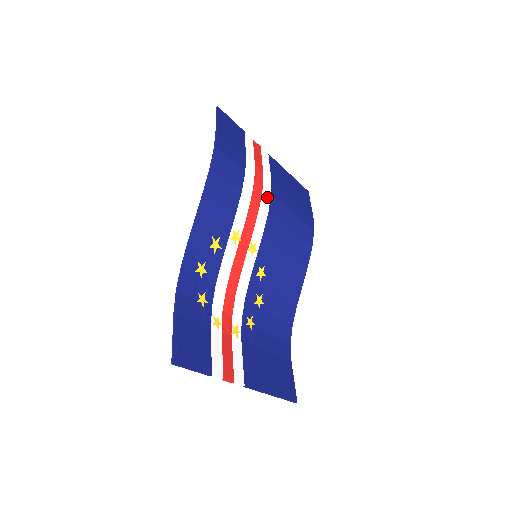
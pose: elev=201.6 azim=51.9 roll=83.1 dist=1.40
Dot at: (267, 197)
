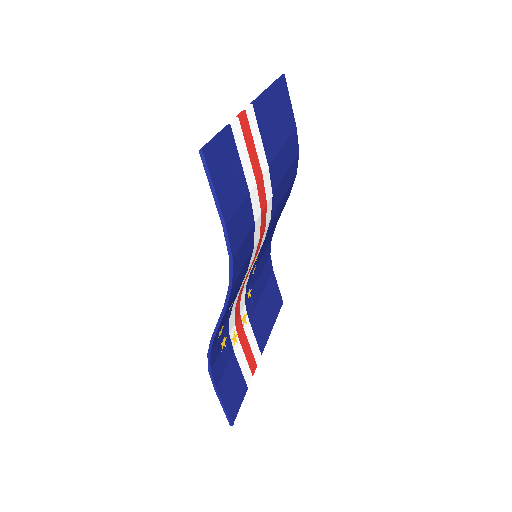
Dot at: (270, 205)
